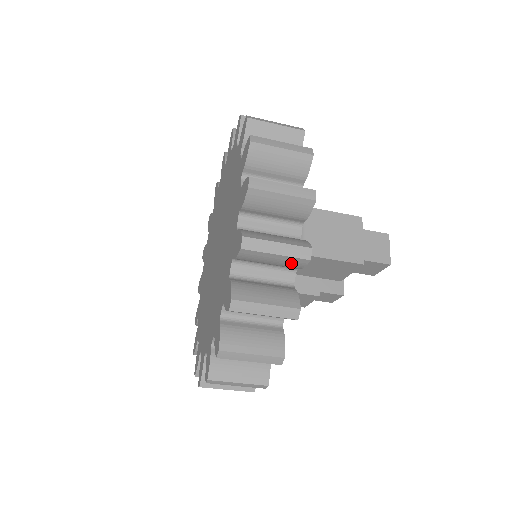
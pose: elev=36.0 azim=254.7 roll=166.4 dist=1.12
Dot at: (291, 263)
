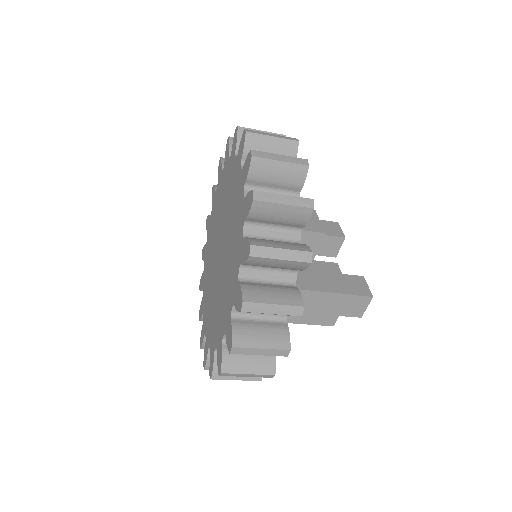
Dot at: occluded
